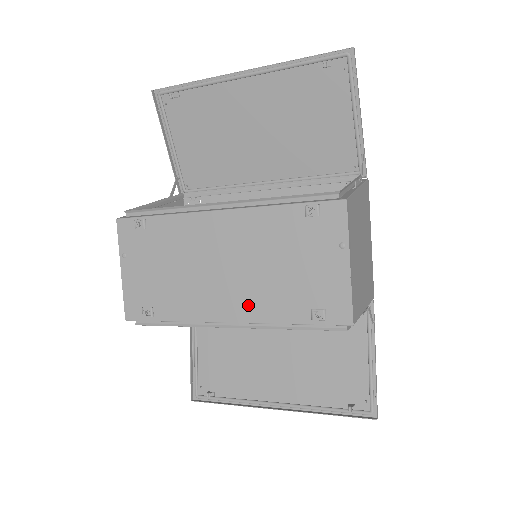
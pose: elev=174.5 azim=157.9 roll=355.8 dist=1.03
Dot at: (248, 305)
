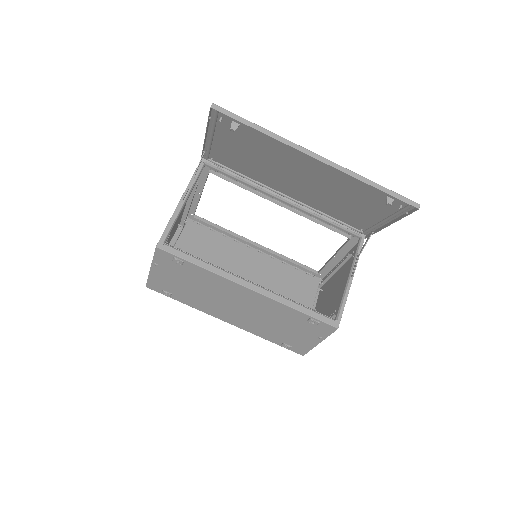
Dot at: (245, 324)
